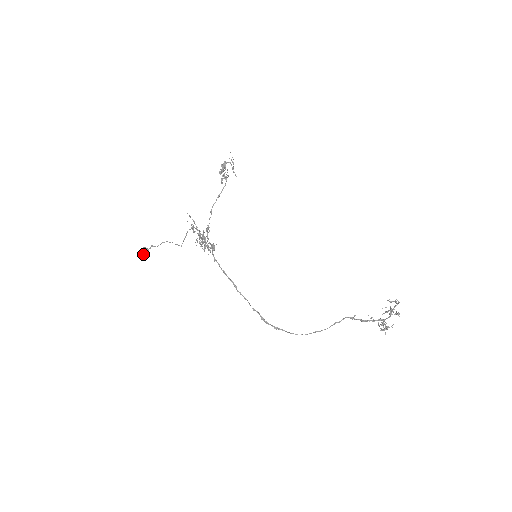
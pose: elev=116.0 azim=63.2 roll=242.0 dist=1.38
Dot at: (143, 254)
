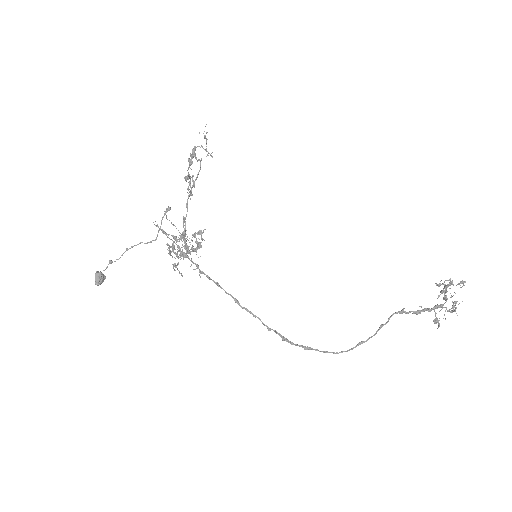
Dot at: (97, 283)
